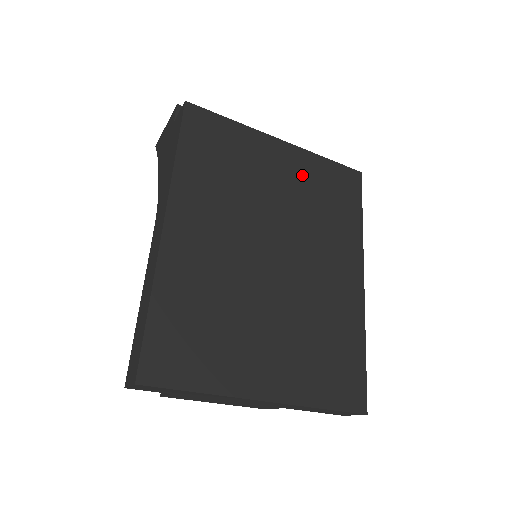
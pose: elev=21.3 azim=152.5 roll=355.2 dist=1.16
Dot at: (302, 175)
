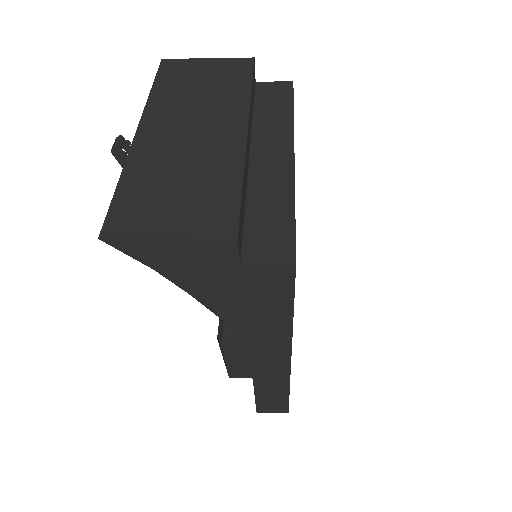
Dot at: occluded
